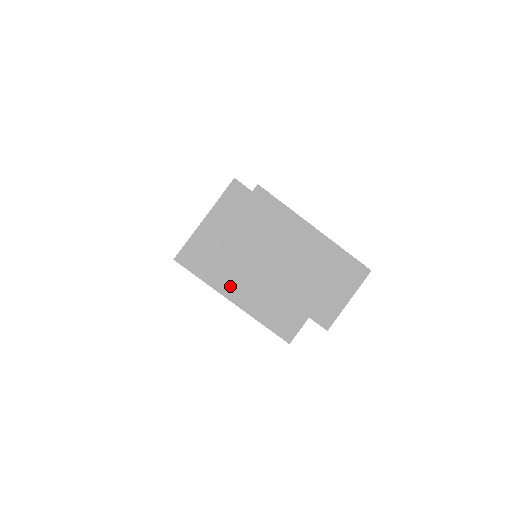
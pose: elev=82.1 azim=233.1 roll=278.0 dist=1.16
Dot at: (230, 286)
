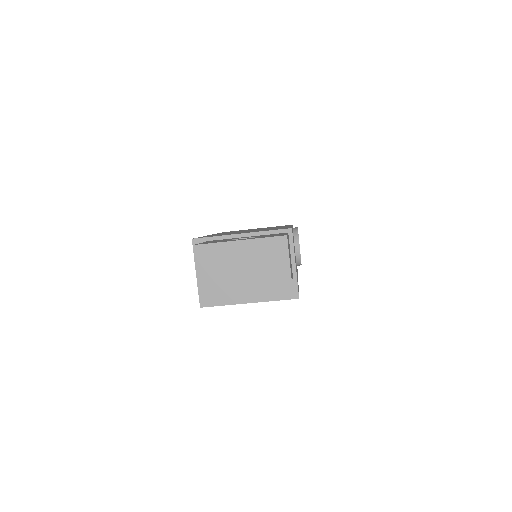
Dot at: (240, 296)
